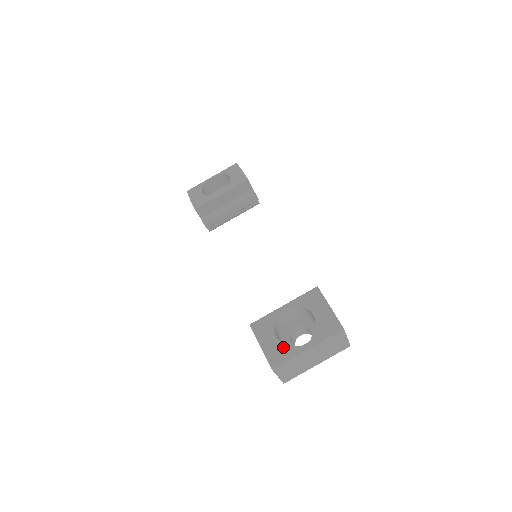
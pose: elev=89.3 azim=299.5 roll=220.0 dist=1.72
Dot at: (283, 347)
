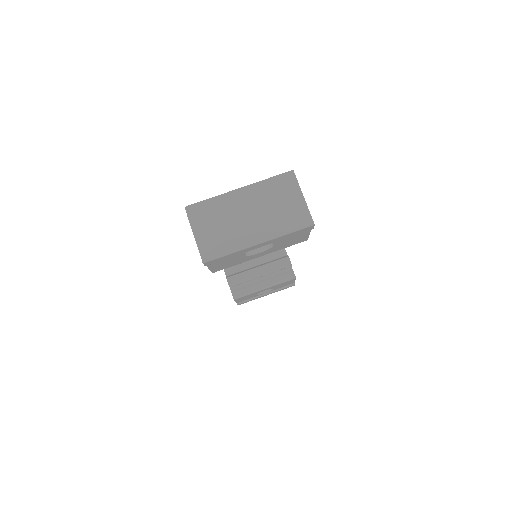
Dot at: occluded
